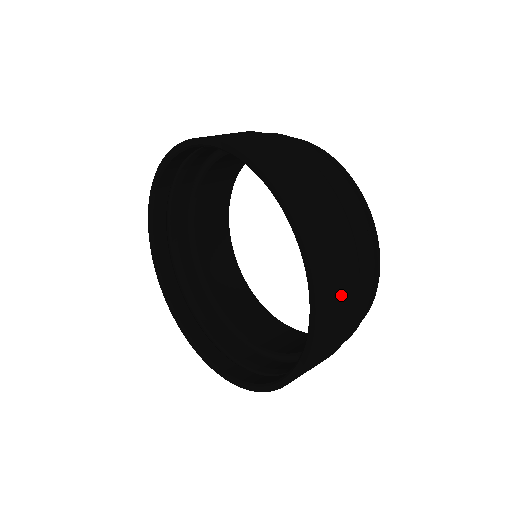
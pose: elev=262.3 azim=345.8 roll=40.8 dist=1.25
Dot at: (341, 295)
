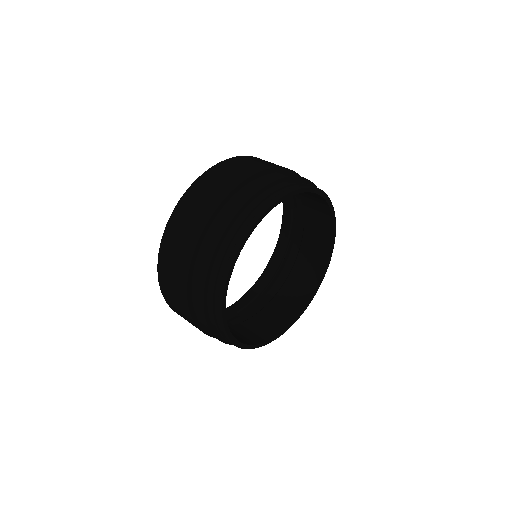
Dot at: (218, 184)
